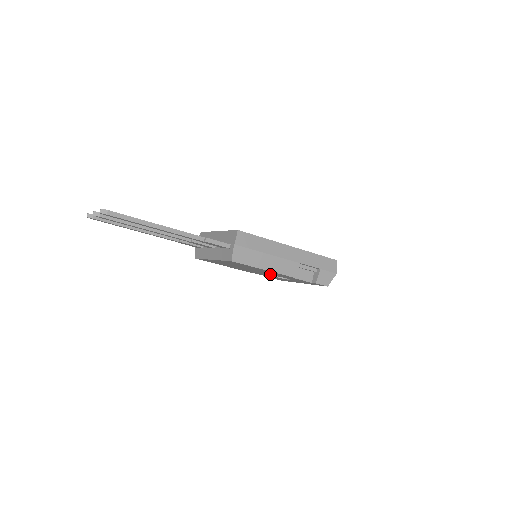
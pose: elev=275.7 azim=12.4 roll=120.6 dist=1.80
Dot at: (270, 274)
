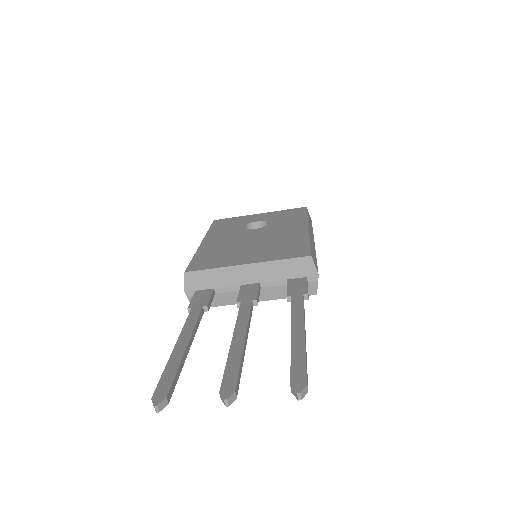
Dot at: occluded
